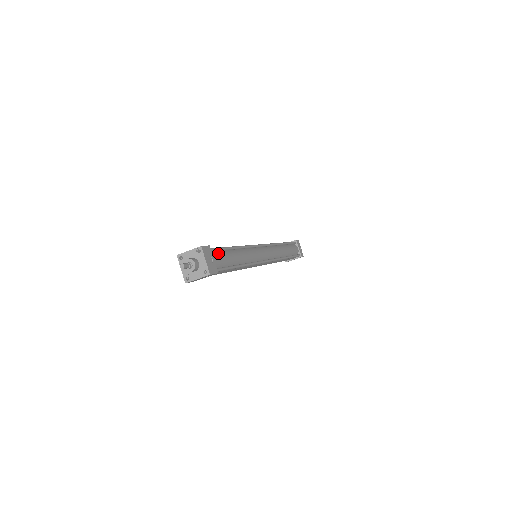
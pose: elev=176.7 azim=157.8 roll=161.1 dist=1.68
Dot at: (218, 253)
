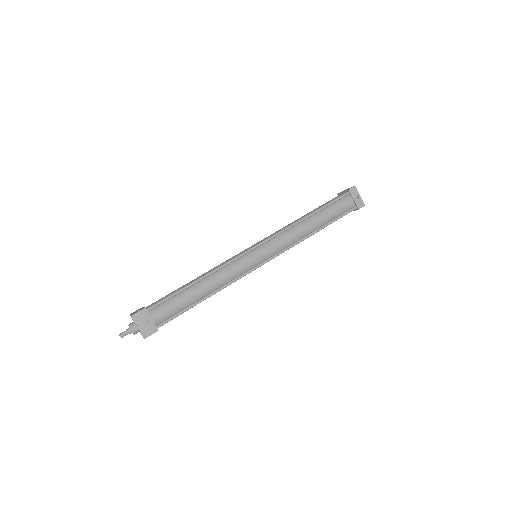
Dot at: (164, 305)
